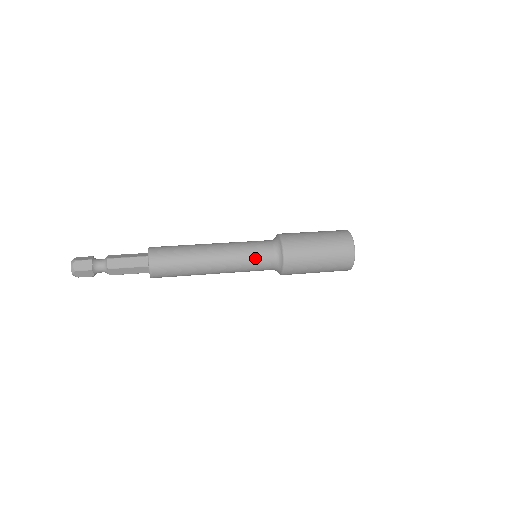
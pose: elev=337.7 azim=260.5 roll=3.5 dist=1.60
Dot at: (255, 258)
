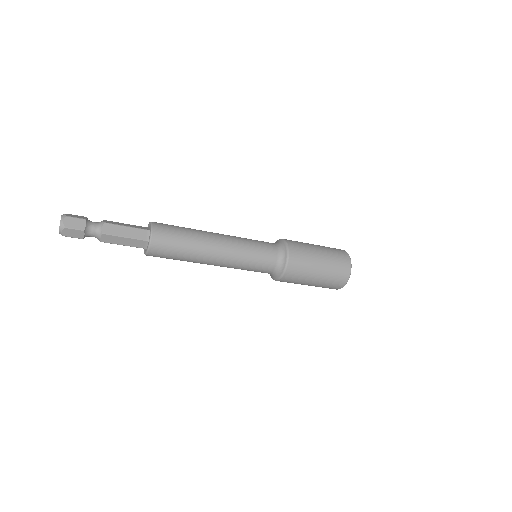
Dot at: (259, 257)
